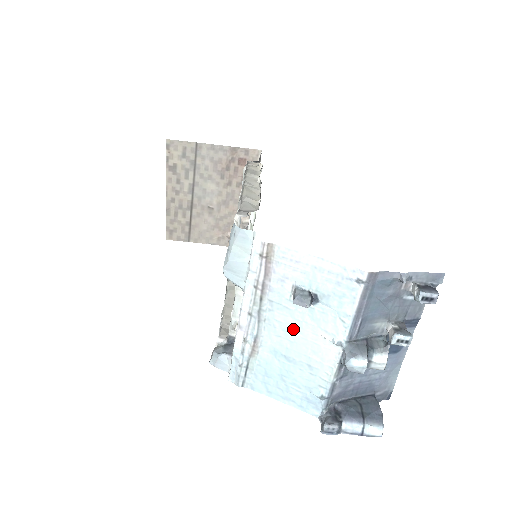
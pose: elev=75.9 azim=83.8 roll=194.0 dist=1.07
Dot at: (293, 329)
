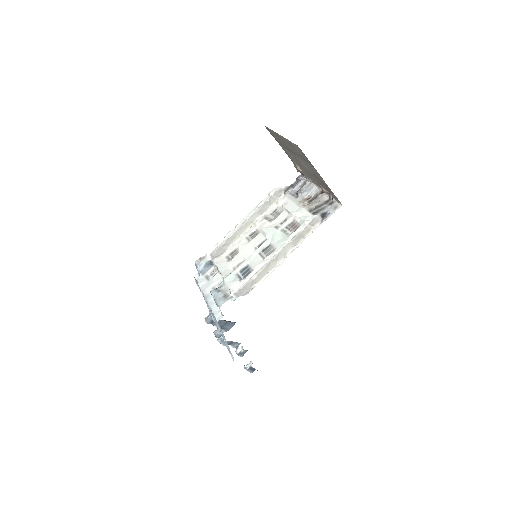
Dot at: occluded
